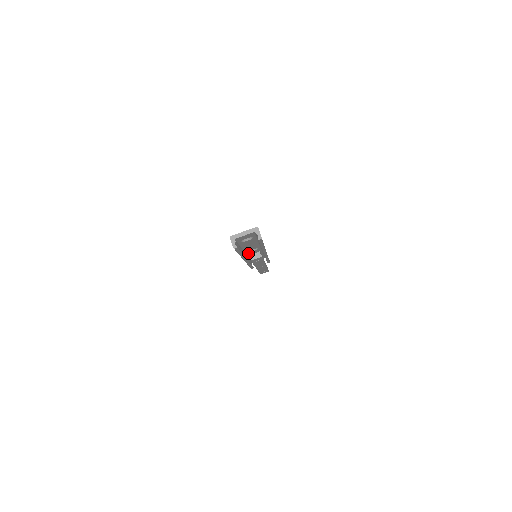
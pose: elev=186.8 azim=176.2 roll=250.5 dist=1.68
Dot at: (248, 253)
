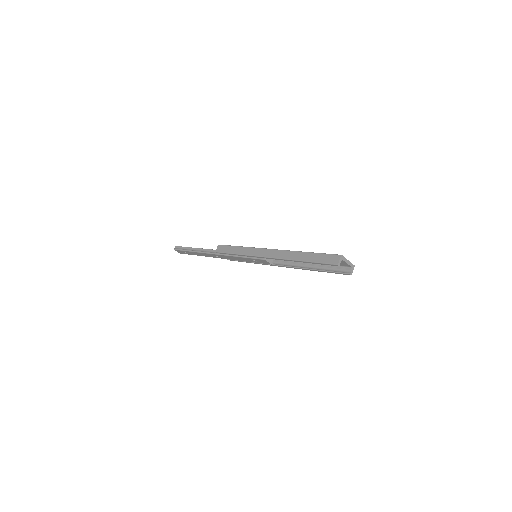
Dot at: occluded
